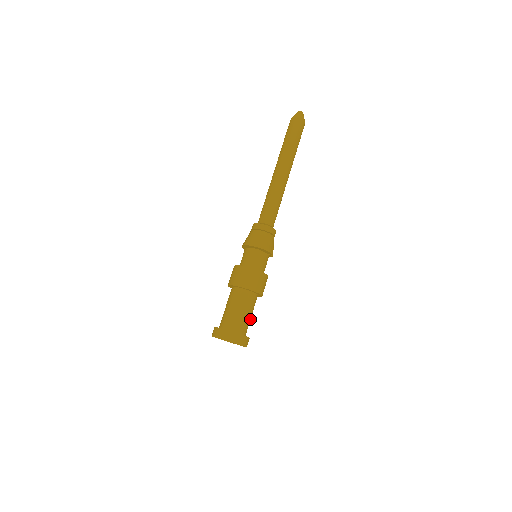
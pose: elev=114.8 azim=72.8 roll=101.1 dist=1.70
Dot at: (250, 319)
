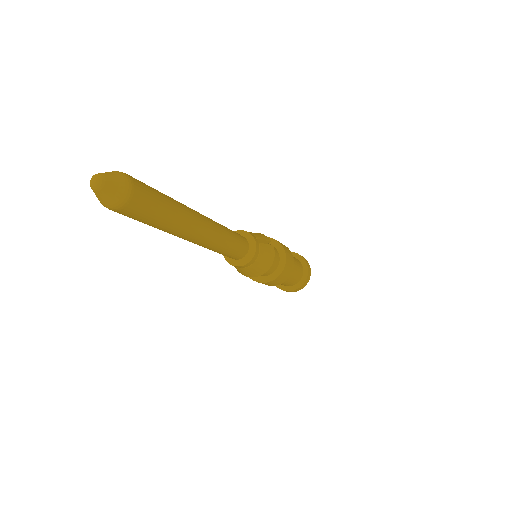
Dot at: (294, 259)
